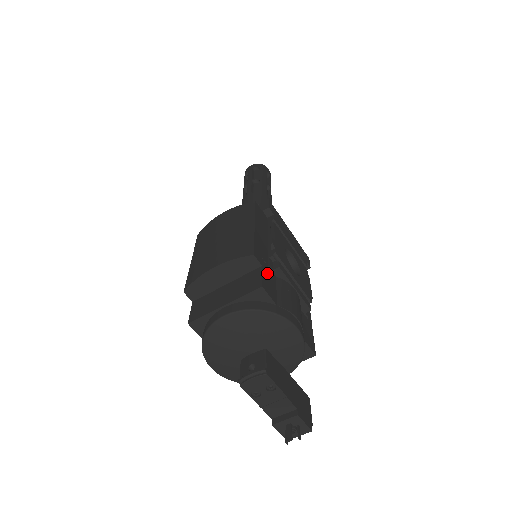
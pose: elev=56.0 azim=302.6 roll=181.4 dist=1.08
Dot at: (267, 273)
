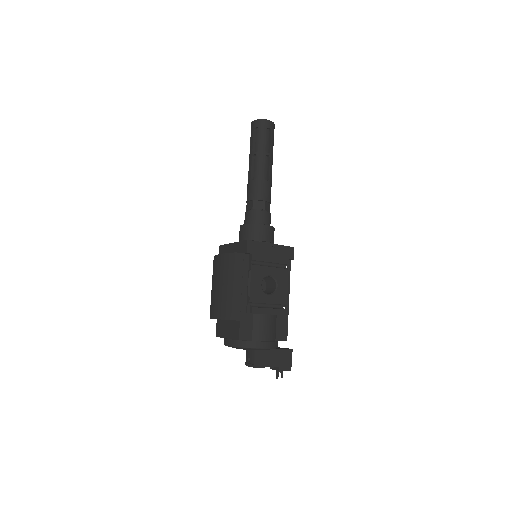
Dot at: (244, 321)
